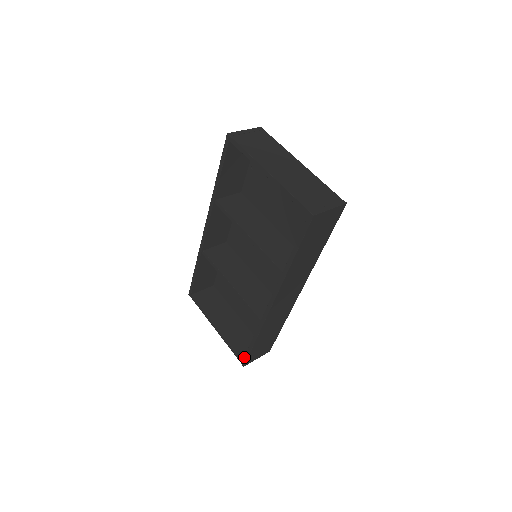
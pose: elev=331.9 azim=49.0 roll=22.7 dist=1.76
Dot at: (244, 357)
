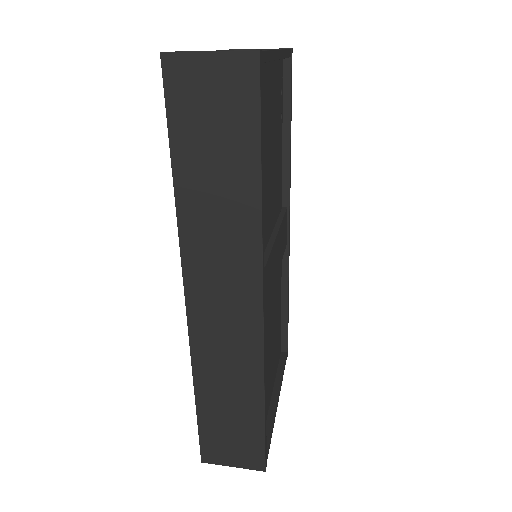
Dot at: occluded
